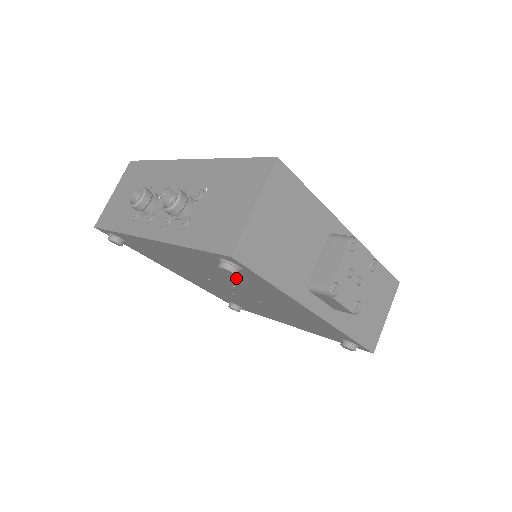
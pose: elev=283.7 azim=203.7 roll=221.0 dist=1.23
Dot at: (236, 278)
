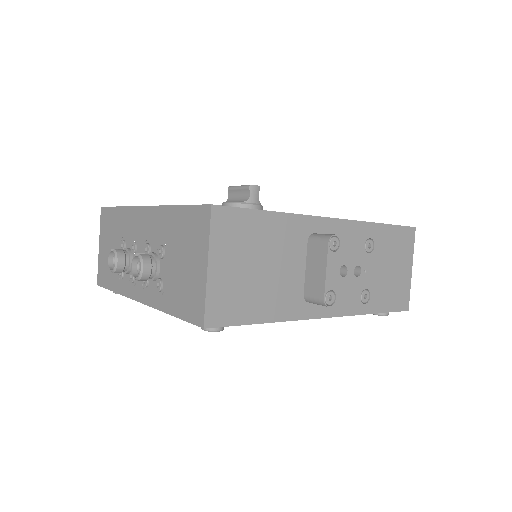
Dot at: occluded
